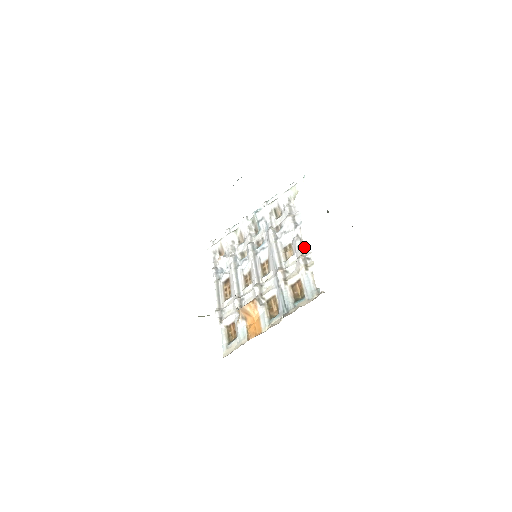
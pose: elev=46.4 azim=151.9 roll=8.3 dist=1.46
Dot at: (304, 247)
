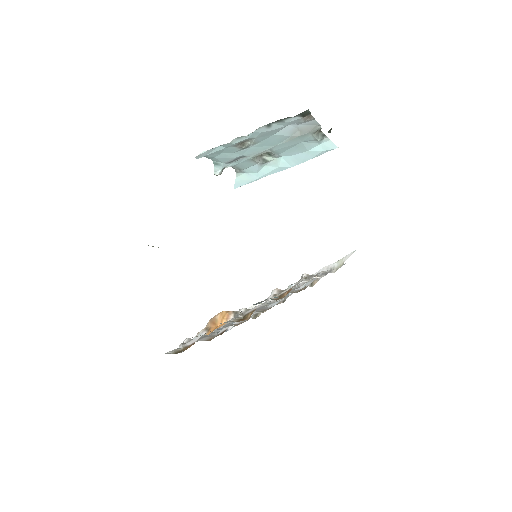
Dot at: (318, 277)
